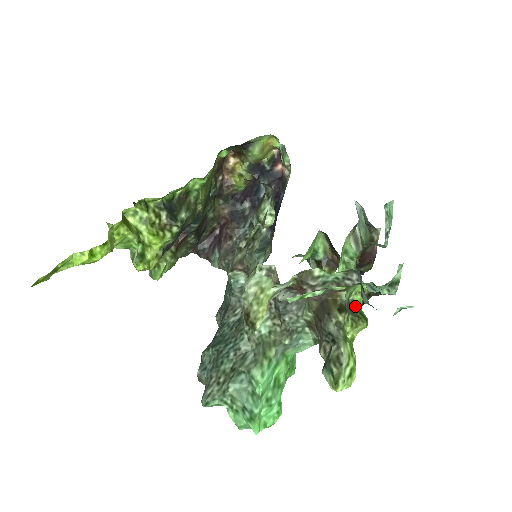
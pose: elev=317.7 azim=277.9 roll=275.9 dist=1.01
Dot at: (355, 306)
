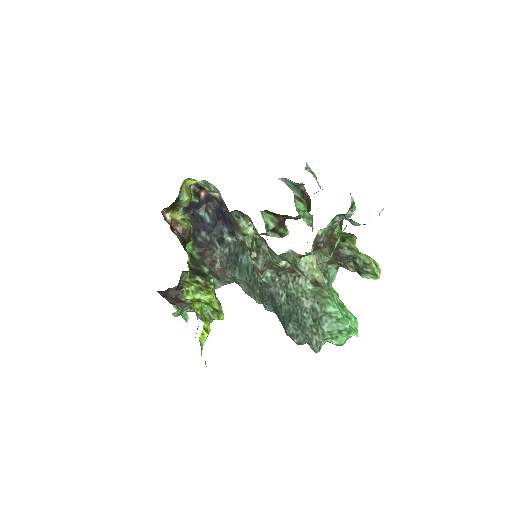
Dot at: (340, 233)
